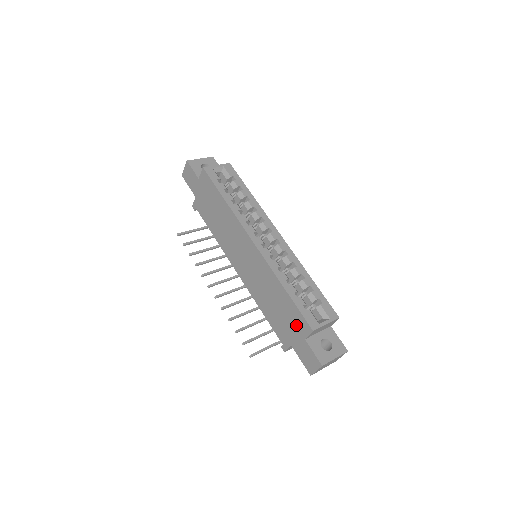
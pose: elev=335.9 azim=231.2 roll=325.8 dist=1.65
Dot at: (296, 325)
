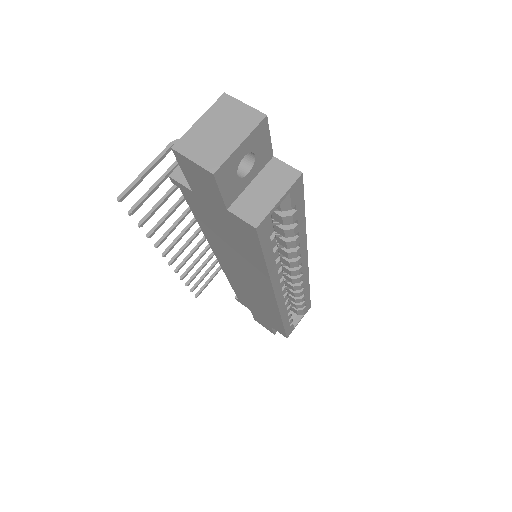
Dot at: (271, 323)
